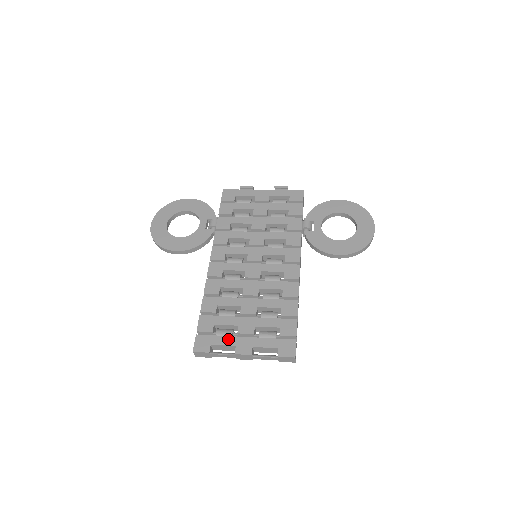
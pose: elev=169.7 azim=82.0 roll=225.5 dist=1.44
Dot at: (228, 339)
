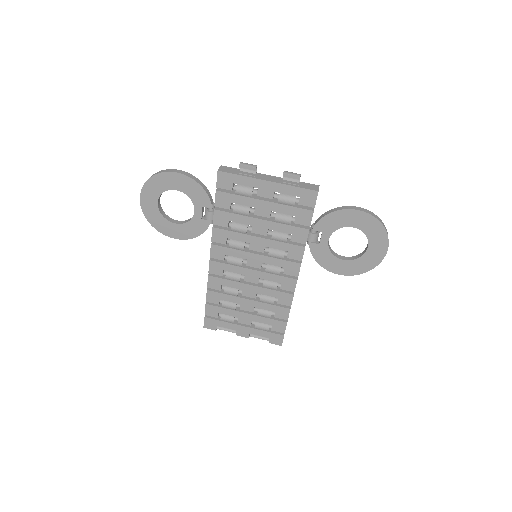
Dot at: (230, 325)
